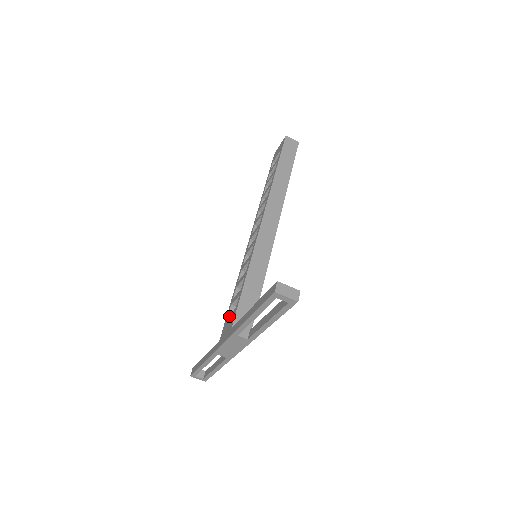
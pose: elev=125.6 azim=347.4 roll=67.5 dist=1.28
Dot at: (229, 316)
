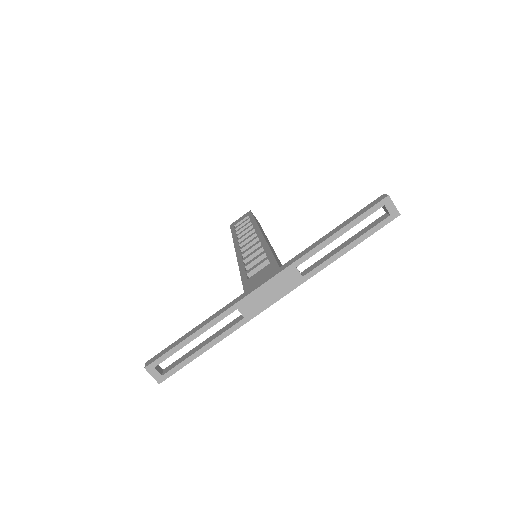
Dot at: (255, 274)
